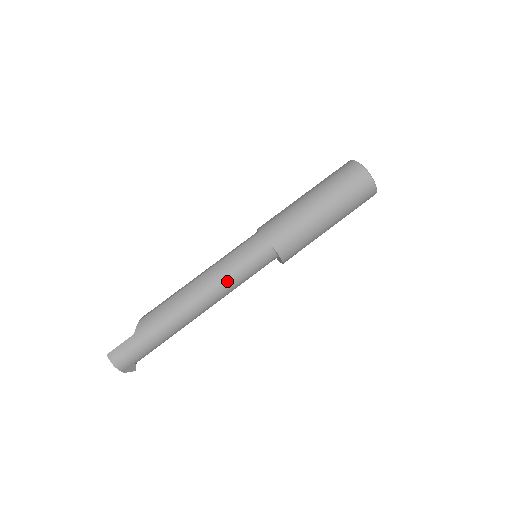
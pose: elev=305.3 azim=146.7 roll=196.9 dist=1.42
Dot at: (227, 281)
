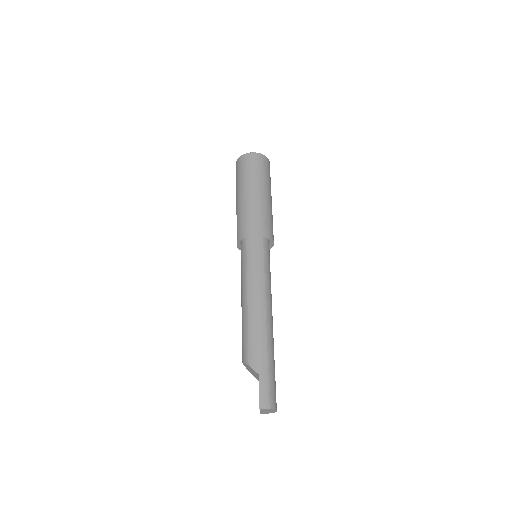
Dot at: (267, 280)
